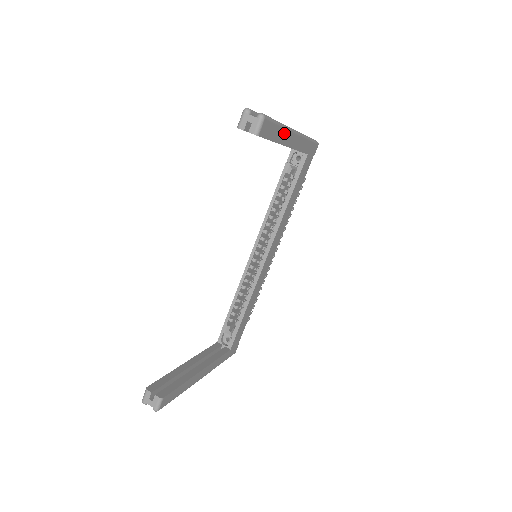
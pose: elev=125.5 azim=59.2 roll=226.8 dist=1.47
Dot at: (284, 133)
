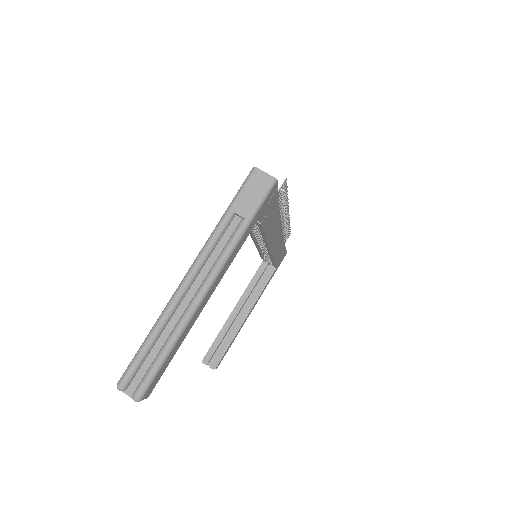
Dot at: (186, 329)
